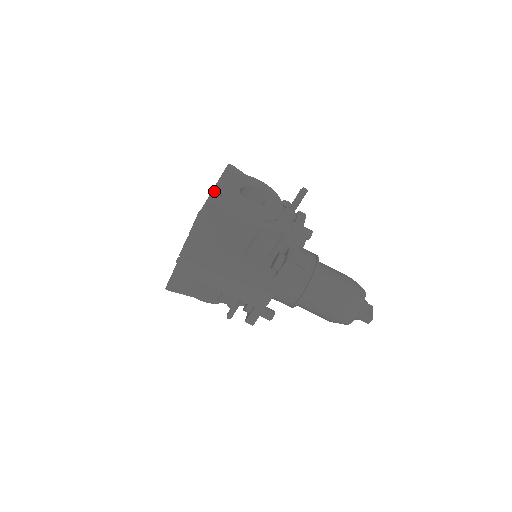
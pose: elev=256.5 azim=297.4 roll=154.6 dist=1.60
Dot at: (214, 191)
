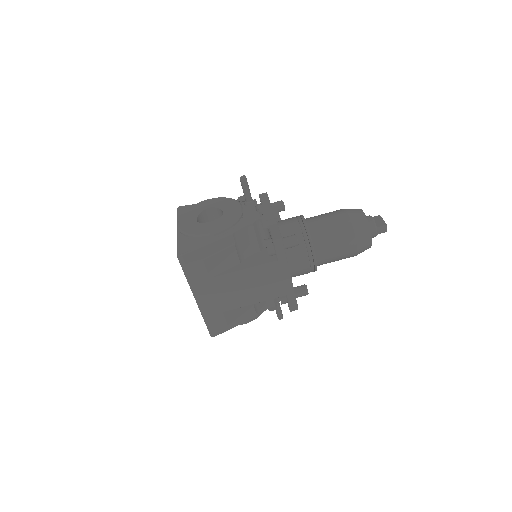
Dot at: (178, 238)
